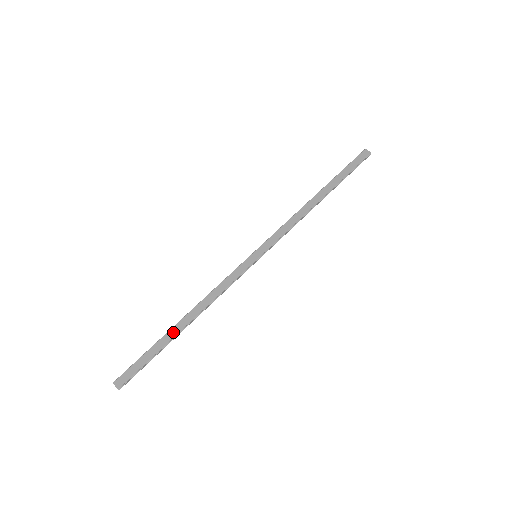
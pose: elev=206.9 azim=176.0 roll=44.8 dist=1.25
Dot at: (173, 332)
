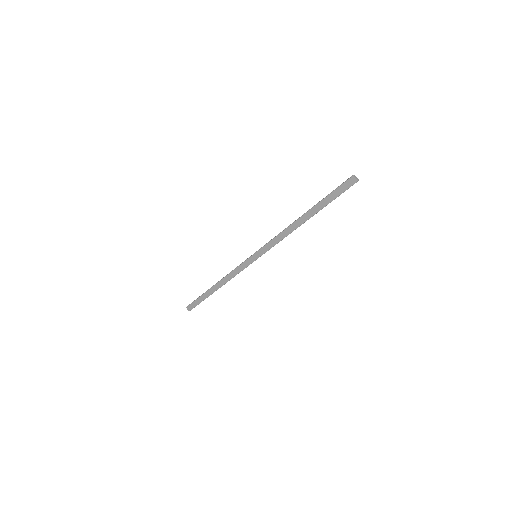
Dot at: (211, 291)
